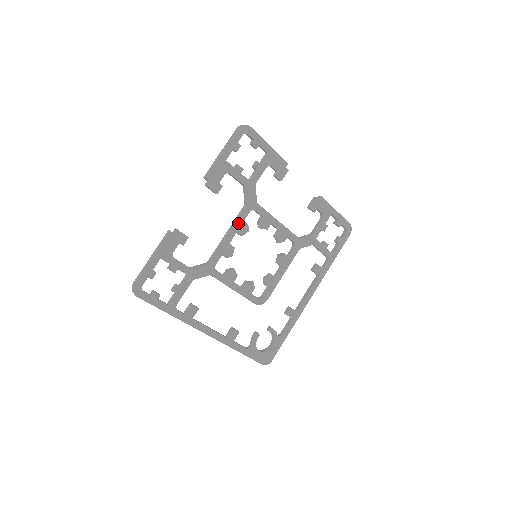
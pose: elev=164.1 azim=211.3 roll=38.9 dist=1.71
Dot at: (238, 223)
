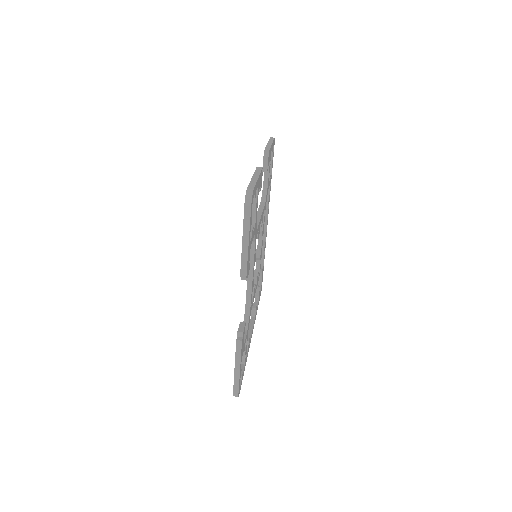
Dot at: (254, 261)
